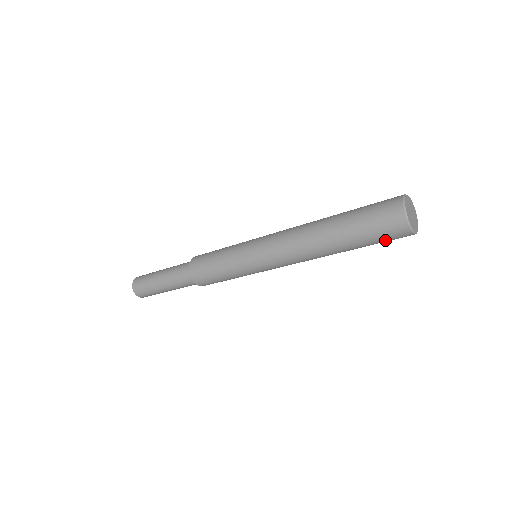
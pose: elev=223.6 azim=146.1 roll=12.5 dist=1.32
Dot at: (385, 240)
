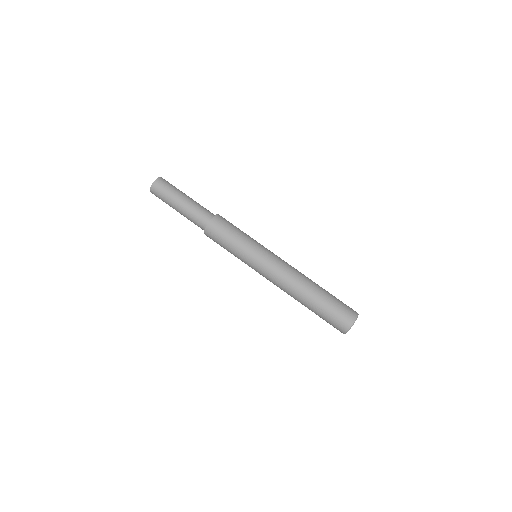
Dot at: (330, 322)
